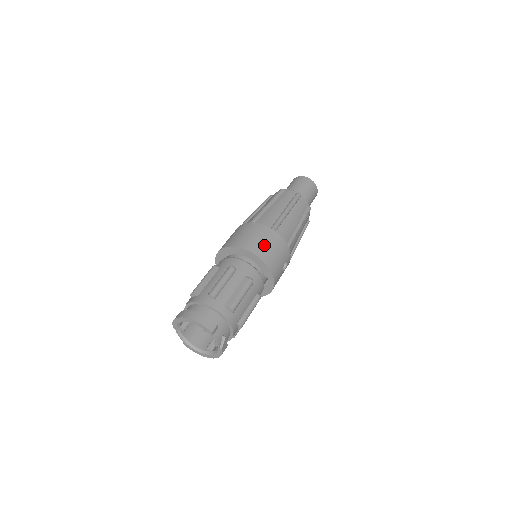
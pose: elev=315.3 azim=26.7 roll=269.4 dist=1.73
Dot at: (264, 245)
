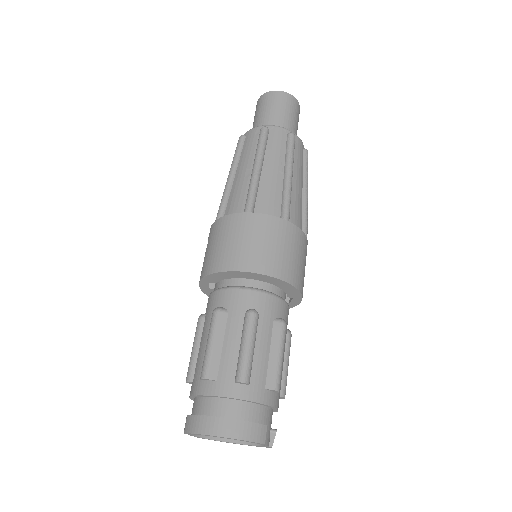
Dot at: (285, 256)
